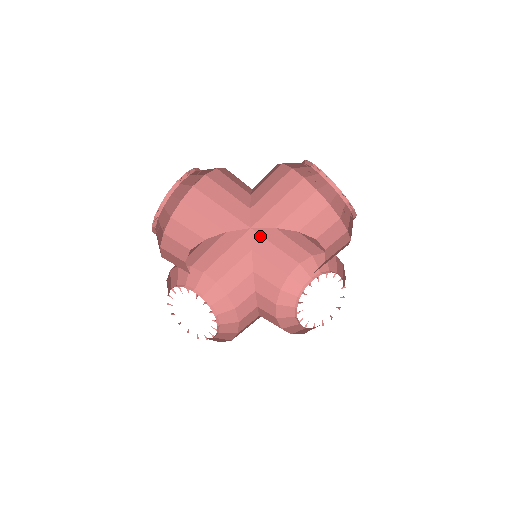
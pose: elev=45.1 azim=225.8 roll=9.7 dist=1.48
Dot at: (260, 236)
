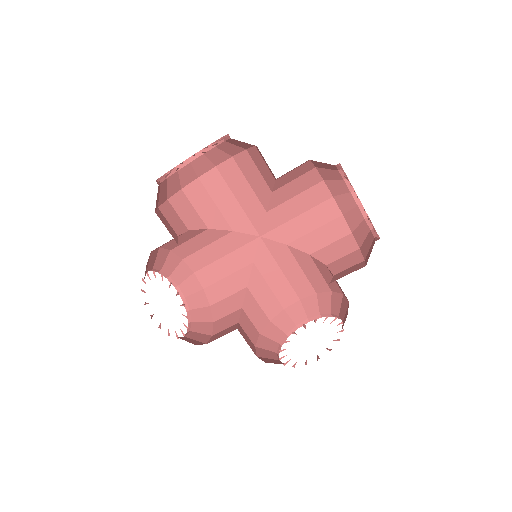
Dot at: (267, 250)
